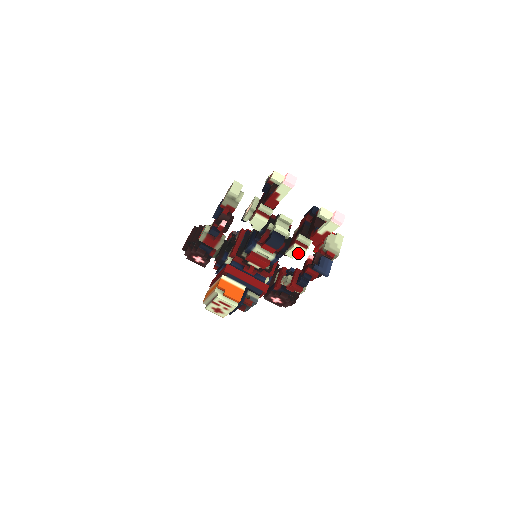
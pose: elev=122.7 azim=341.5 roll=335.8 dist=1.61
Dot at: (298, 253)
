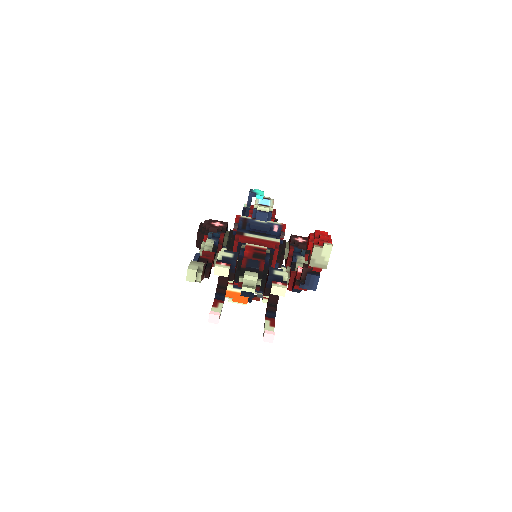
Dot at: occluded
